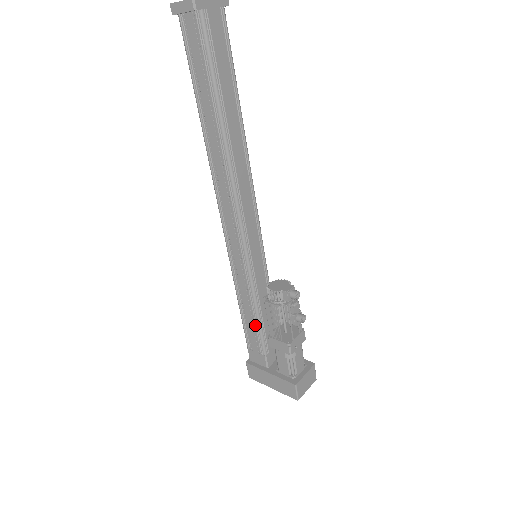
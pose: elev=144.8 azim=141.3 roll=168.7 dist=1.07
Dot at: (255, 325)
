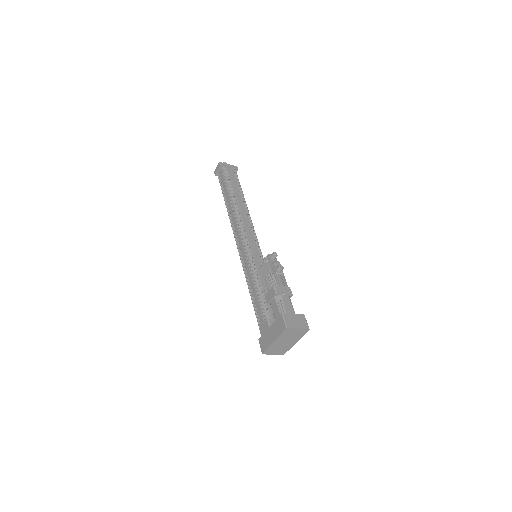
Dot at: (258, 298)
